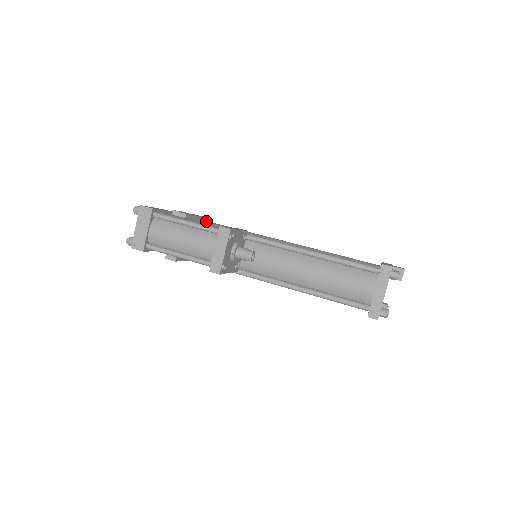
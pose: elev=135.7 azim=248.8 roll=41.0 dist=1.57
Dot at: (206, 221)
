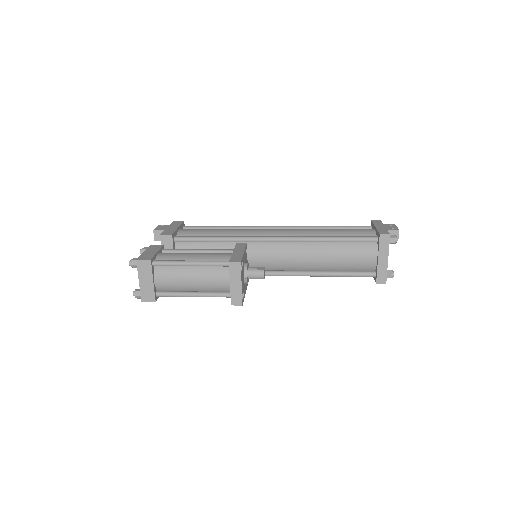
Dot at: (191, 231)
